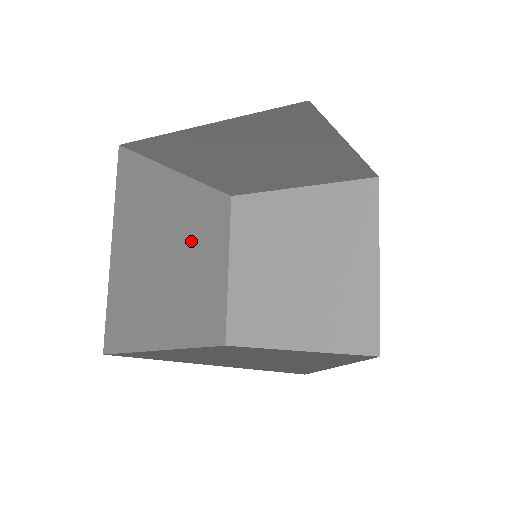
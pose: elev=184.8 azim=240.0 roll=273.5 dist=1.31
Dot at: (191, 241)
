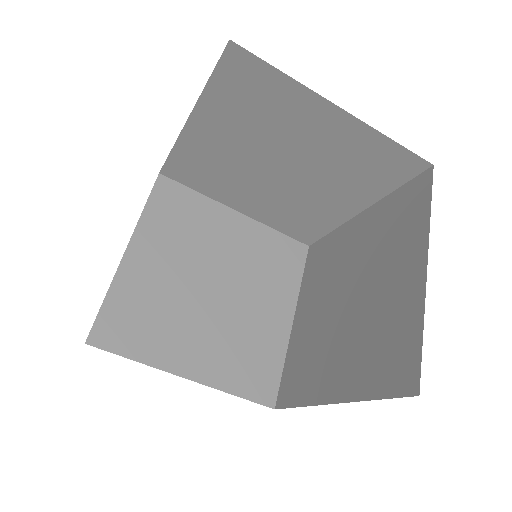
Dot at: occluded
